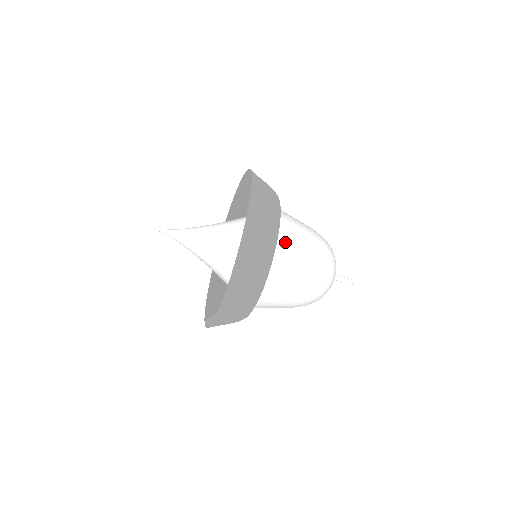
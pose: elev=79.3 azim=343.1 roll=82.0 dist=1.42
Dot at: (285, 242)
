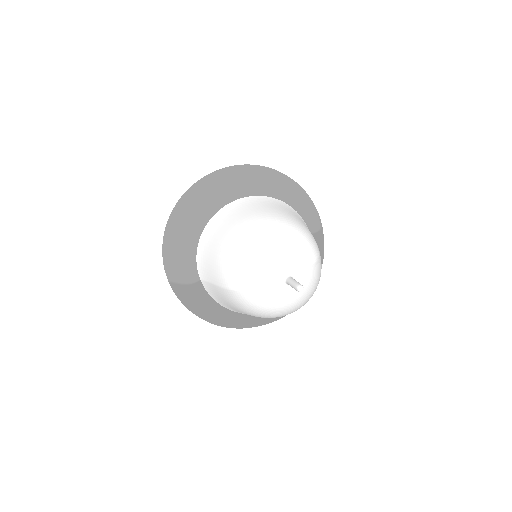
Dot at: (274, 203)
